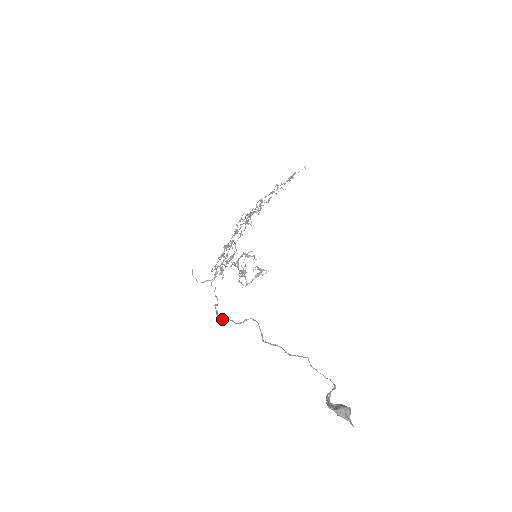
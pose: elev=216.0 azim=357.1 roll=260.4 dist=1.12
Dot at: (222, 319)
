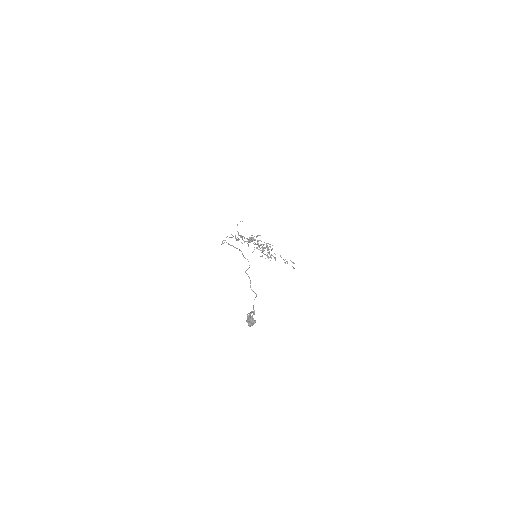
Dot at: occluded
